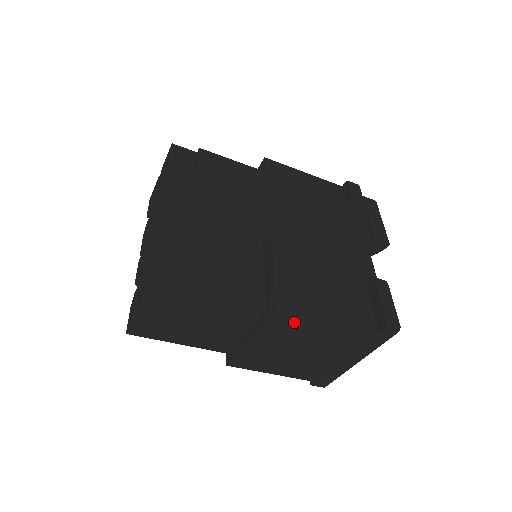
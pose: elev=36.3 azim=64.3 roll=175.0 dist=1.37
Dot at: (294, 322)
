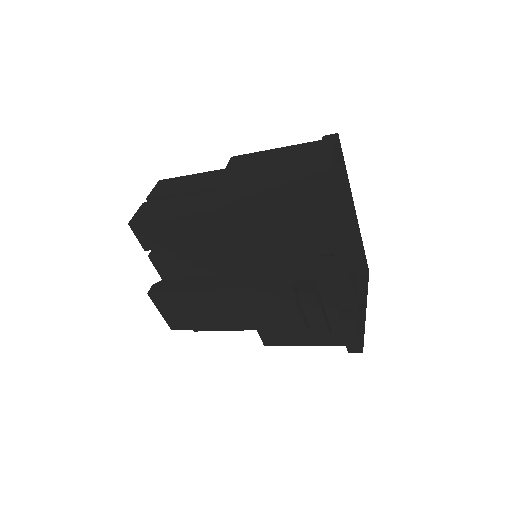
Dot at: occluded
